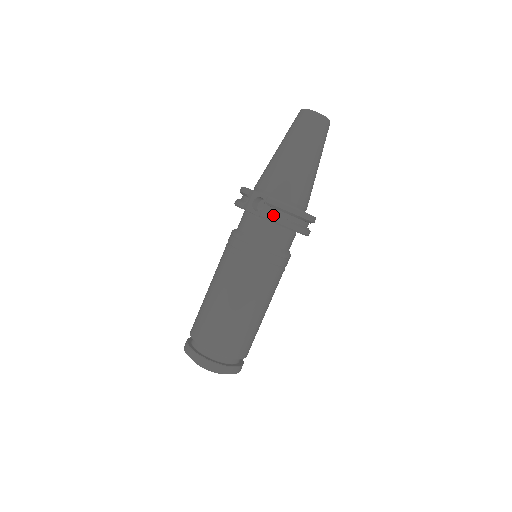
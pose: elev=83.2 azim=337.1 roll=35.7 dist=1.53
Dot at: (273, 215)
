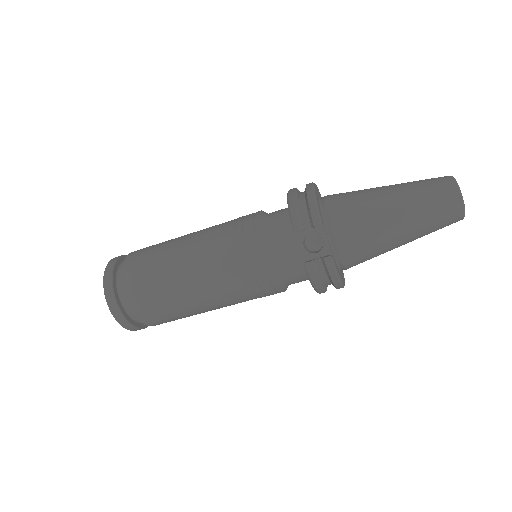
Dot at: (317, 275)
